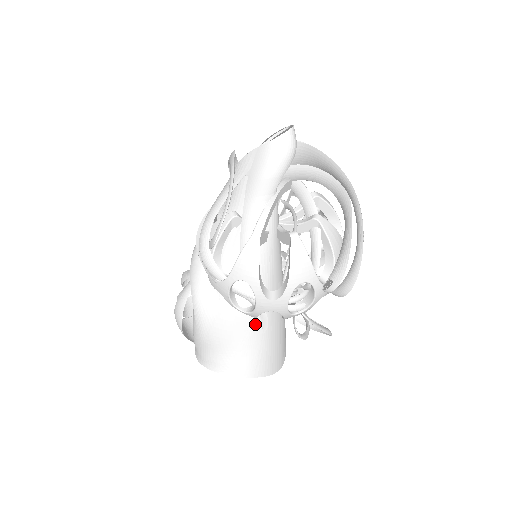
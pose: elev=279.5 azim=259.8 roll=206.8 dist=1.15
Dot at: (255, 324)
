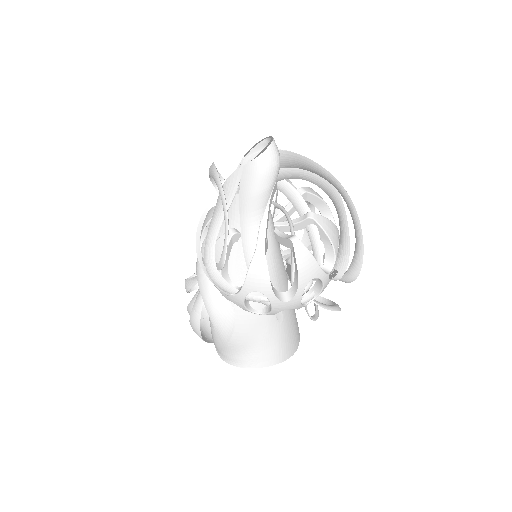
Dot at: (271, 320)
